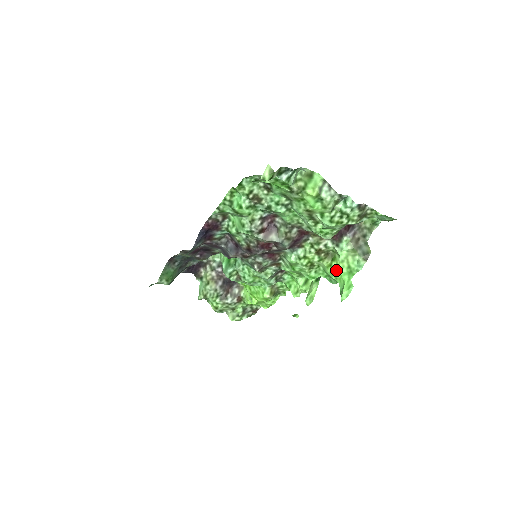
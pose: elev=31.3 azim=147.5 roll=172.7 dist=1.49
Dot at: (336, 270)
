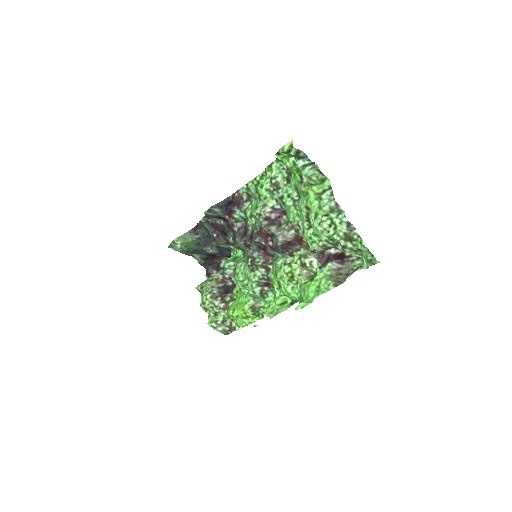
Dot at: (307, 286)
